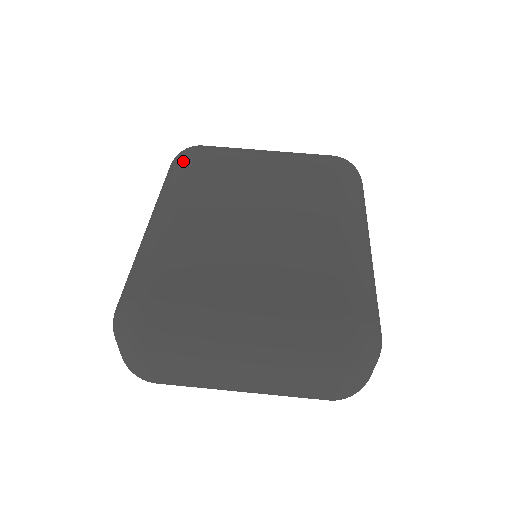
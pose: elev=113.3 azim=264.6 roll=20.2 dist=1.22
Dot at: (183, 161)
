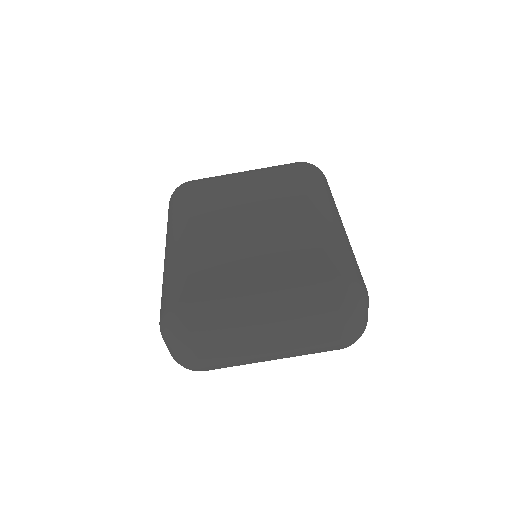
Dot at: (179, 197)
